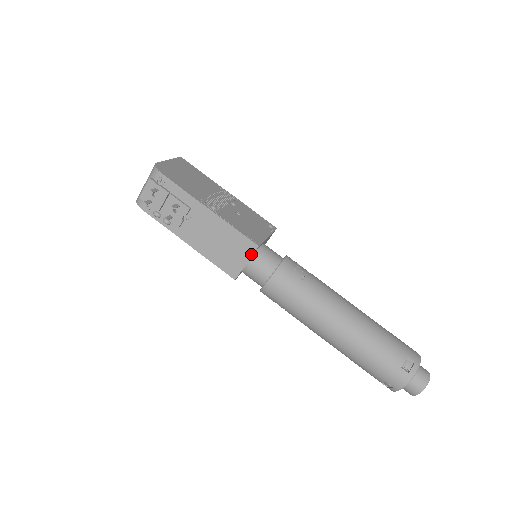
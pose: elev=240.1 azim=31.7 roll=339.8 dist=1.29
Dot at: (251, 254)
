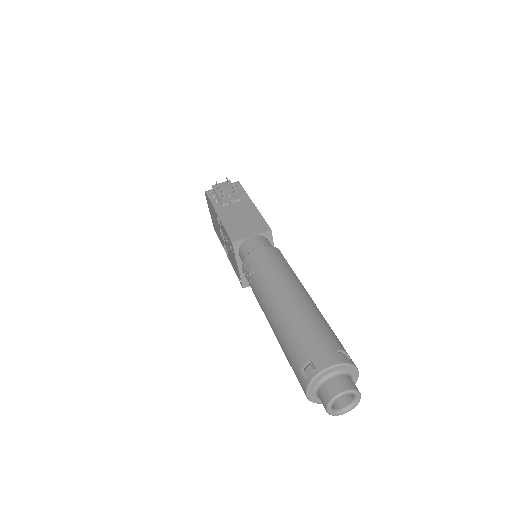
Dot at: (261, 232)
